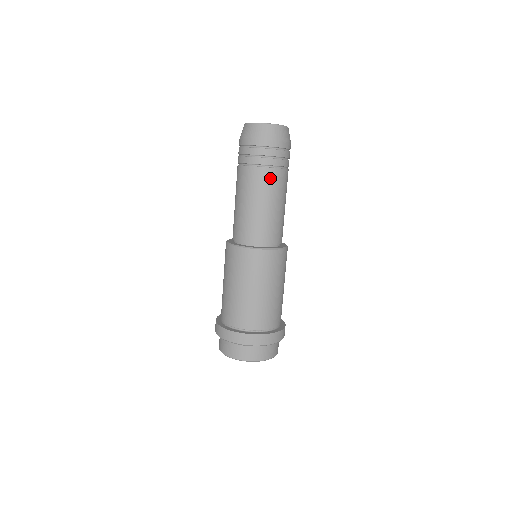
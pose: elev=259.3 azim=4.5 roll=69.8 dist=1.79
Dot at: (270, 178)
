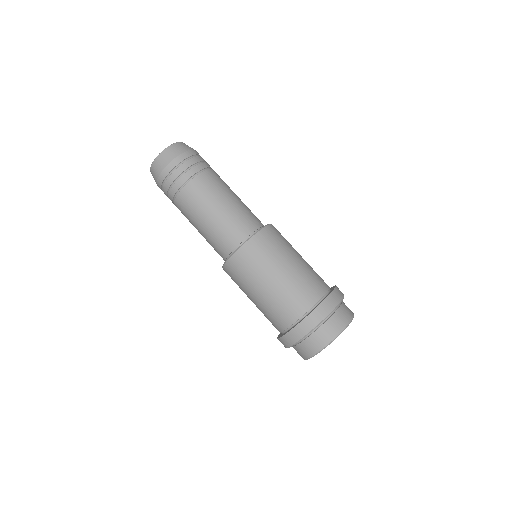
Dot at: (192, 193)
